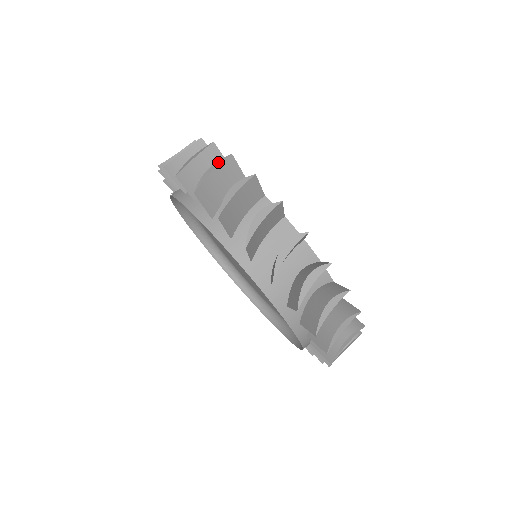
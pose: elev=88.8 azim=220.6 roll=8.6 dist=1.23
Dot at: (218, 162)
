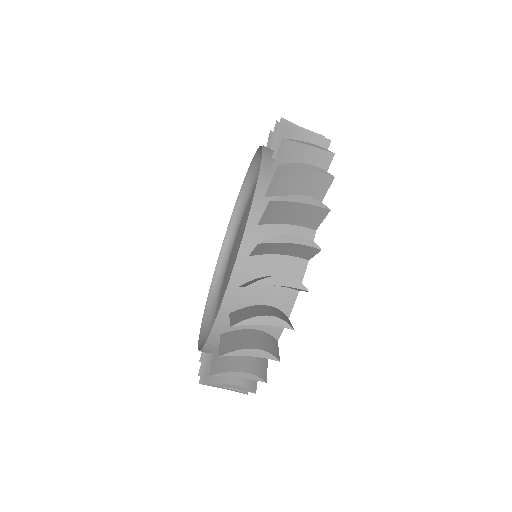
Dot at: (320, 169)
